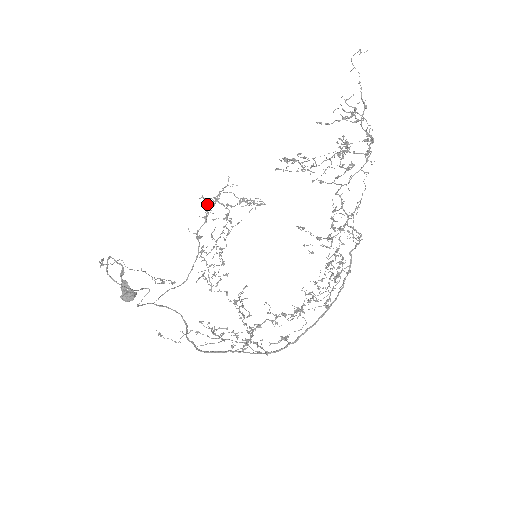
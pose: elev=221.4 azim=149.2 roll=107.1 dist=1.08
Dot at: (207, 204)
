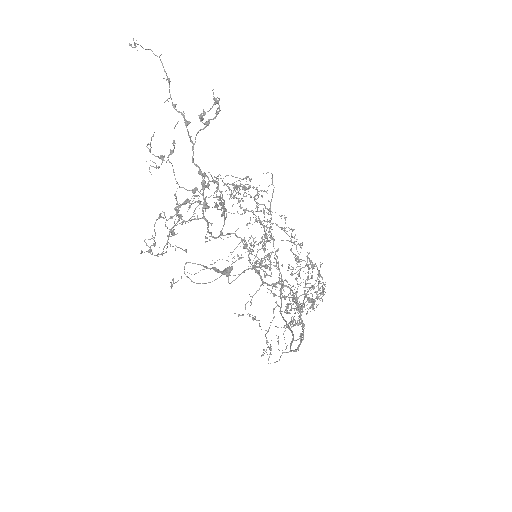
Dot at: occluded
